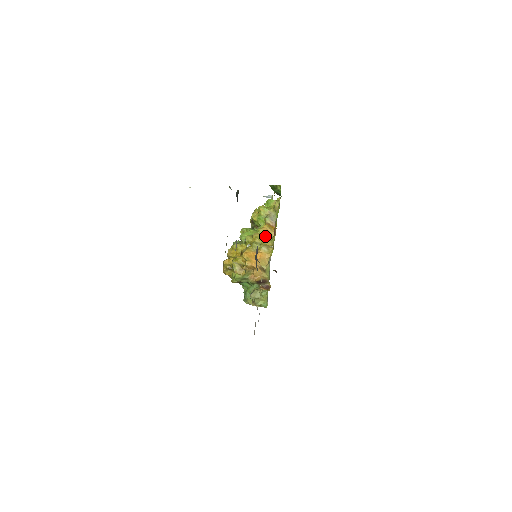
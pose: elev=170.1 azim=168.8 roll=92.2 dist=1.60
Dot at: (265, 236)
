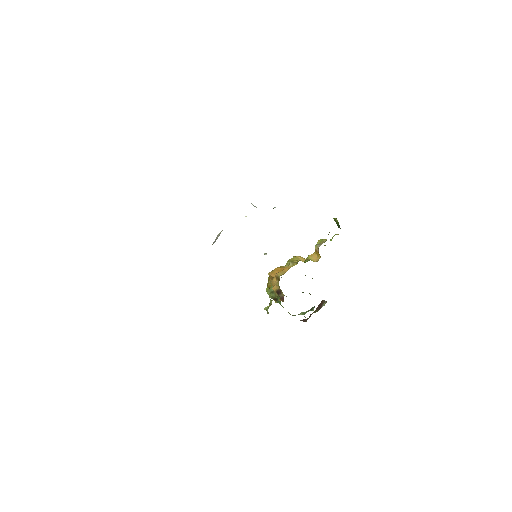
Dot at: (305, 259)
